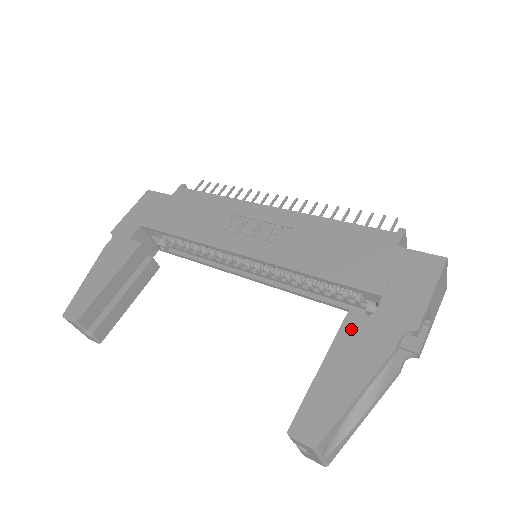
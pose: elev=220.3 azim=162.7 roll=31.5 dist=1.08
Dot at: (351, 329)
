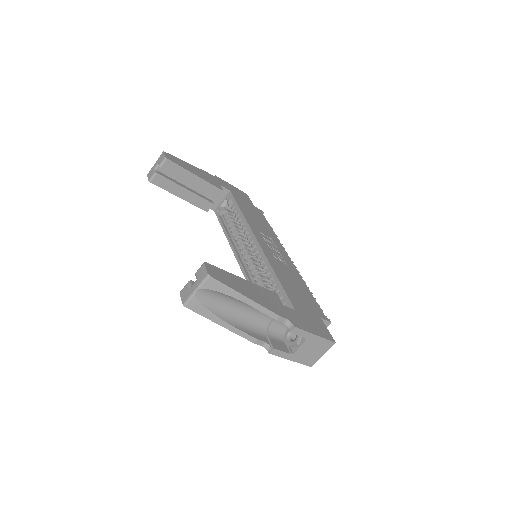
Dot at: (270, 294)
